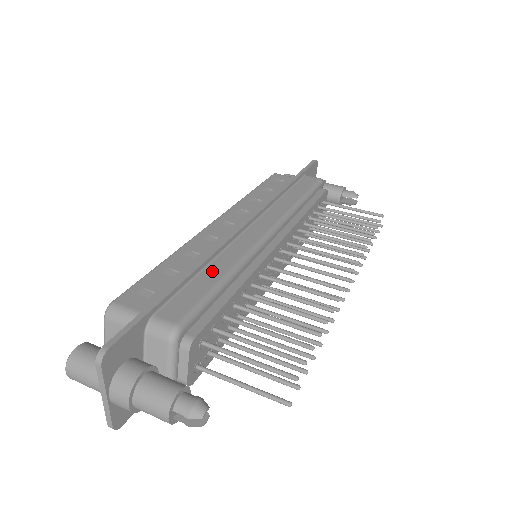
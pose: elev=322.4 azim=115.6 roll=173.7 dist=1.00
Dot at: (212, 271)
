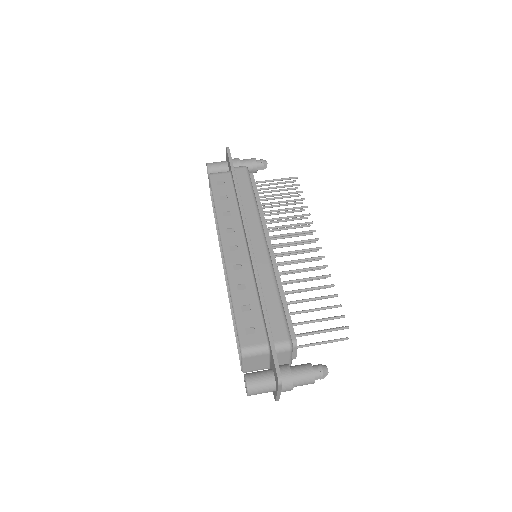
Dot at: (269, 295)
